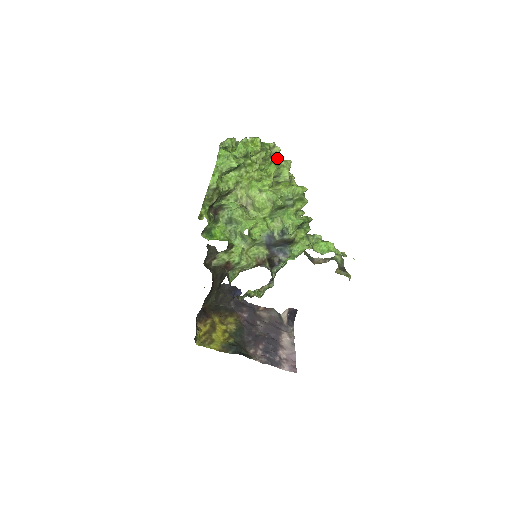
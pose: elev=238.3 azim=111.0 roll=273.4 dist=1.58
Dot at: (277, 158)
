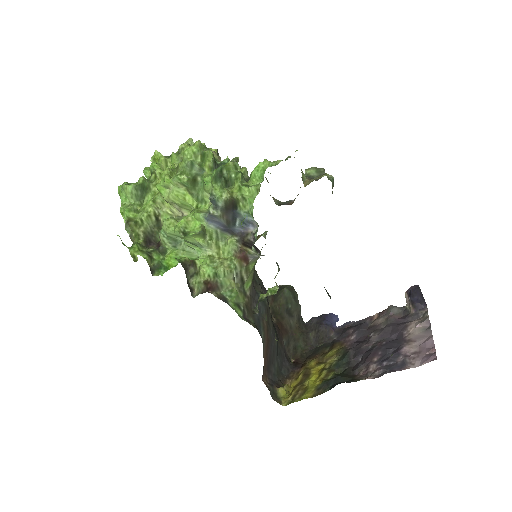
Dot at: occluded
